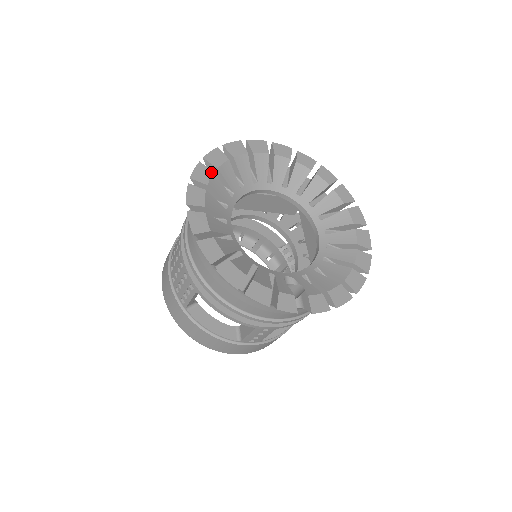
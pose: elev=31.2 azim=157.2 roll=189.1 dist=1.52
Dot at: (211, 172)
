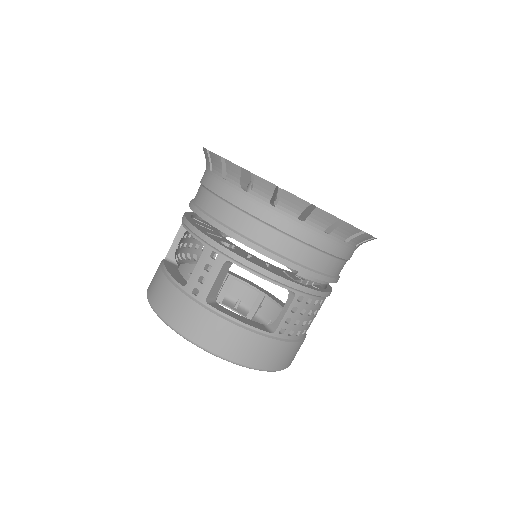
Dot at: occluded
